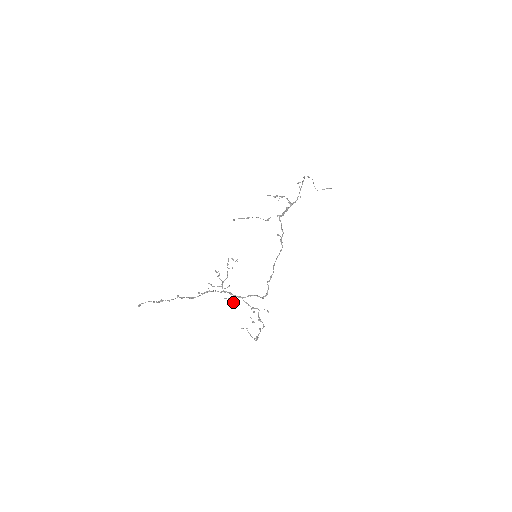
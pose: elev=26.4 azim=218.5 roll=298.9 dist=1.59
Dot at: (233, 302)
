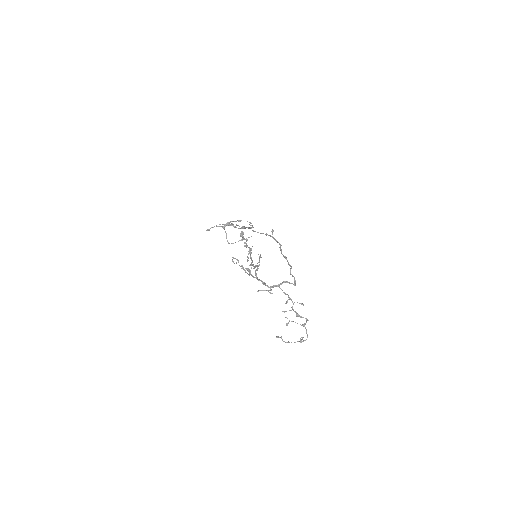
Dot at: (270, 292)
